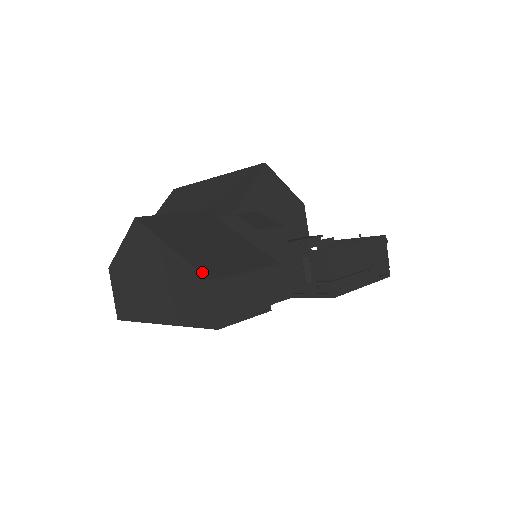
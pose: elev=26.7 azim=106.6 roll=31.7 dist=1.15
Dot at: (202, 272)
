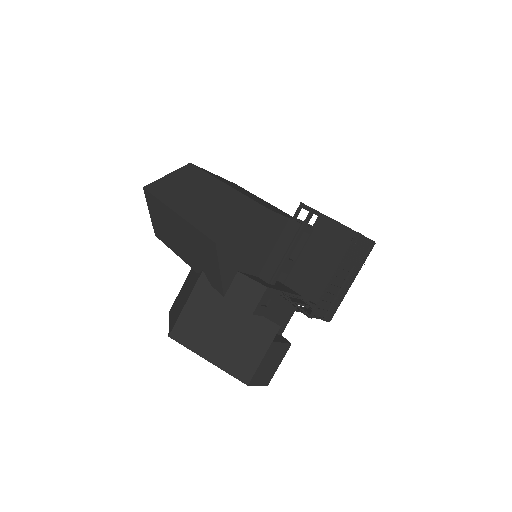
Dot at: (239, 379)
